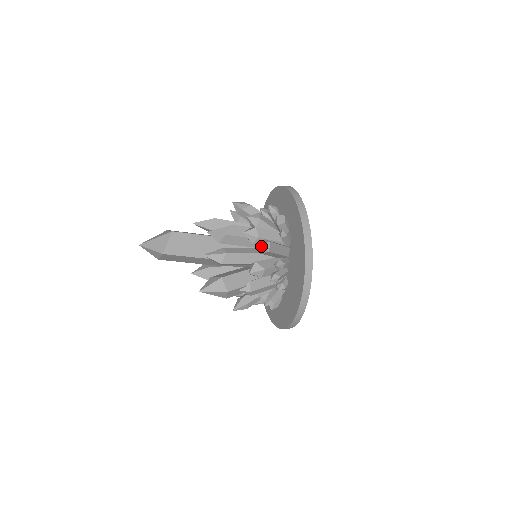
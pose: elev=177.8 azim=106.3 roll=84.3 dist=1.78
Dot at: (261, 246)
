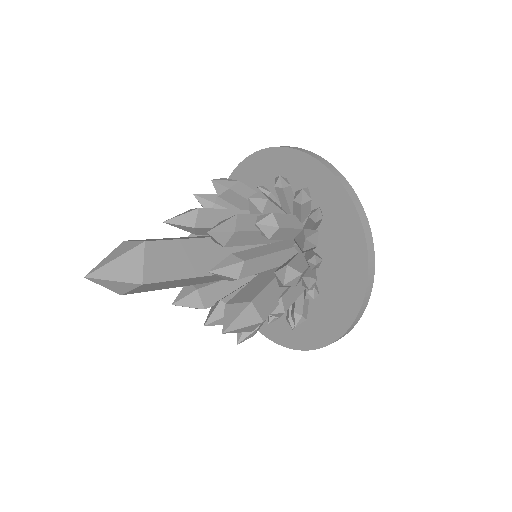
Dot at: (309, 240)
